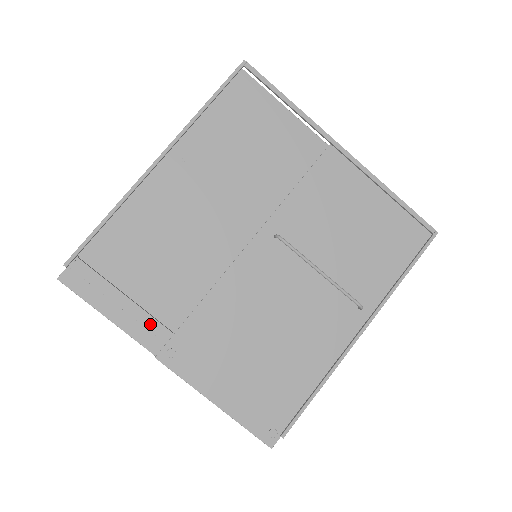
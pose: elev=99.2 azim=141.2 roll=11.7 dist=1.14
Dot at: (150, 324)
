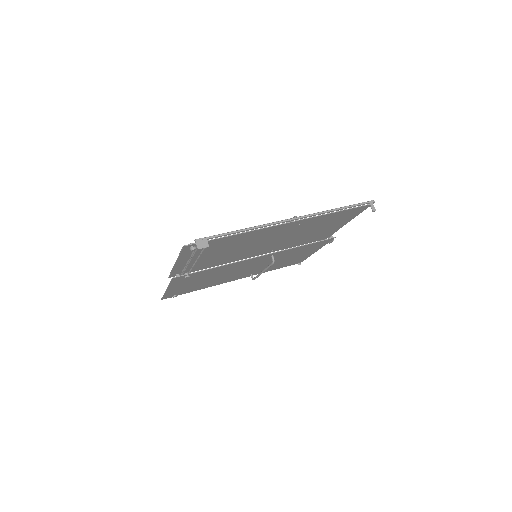
Dot at: occluded
